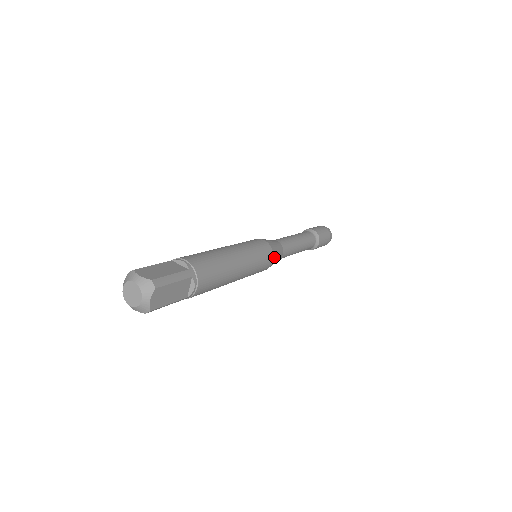
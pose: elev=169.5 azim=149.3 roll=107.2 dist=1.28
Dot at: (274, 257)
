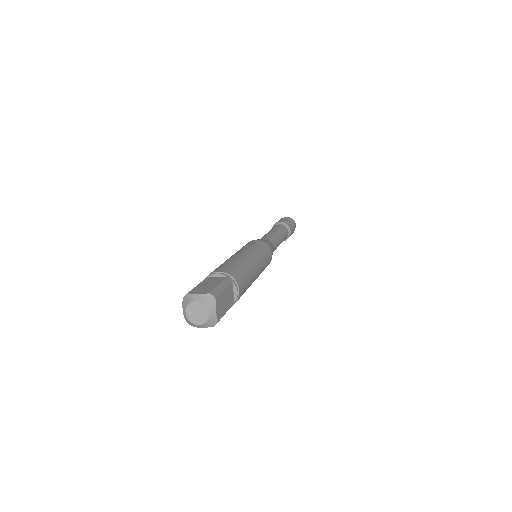
Dot at: (271, 250)
